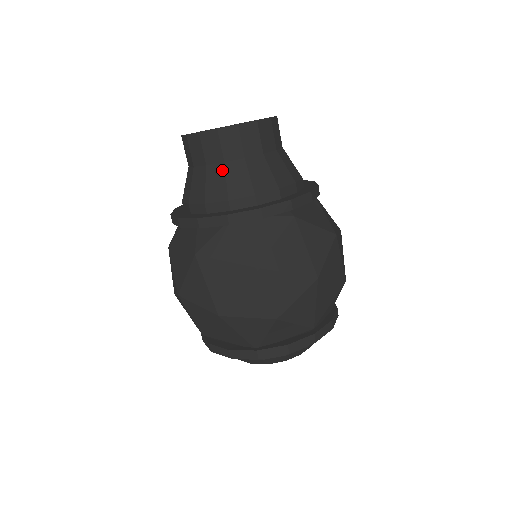
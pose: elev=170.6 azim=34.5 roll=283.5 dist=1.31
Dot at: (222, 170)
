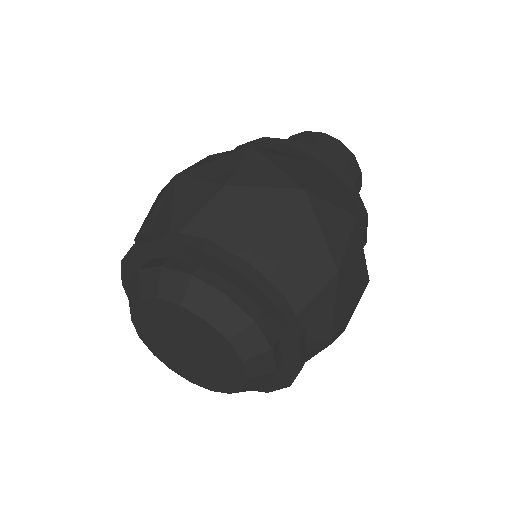
Dot at: occluded
